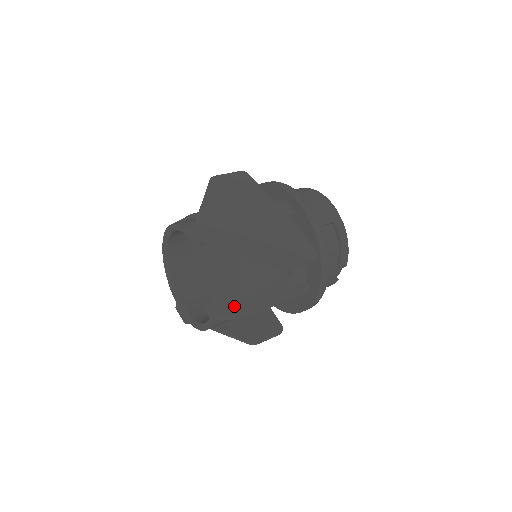
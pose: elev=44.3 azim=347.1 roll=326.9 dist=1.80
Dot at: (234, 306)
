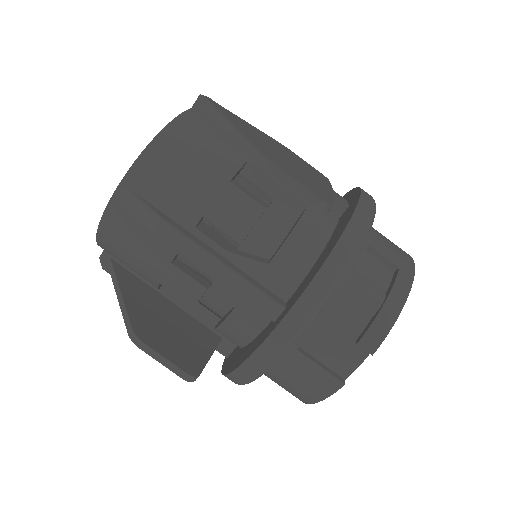
Dot at: (157, 201)
